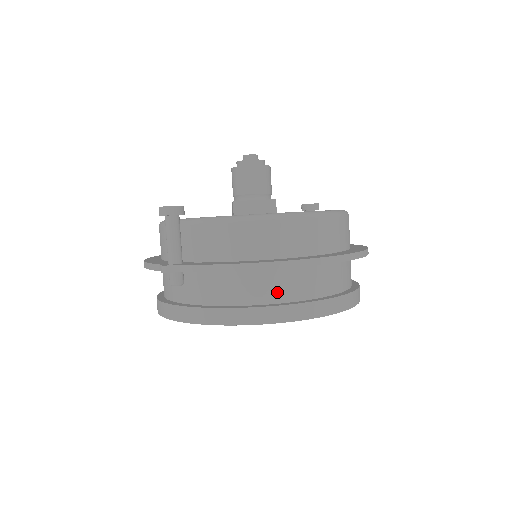
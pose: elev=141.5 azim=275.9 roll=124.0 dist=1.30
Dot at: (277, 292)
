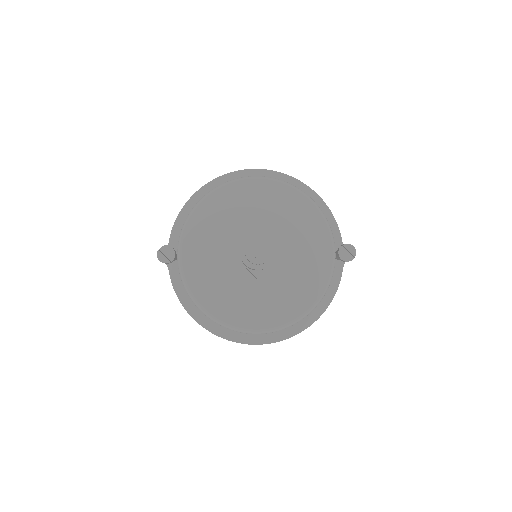
Dot at: occluded
